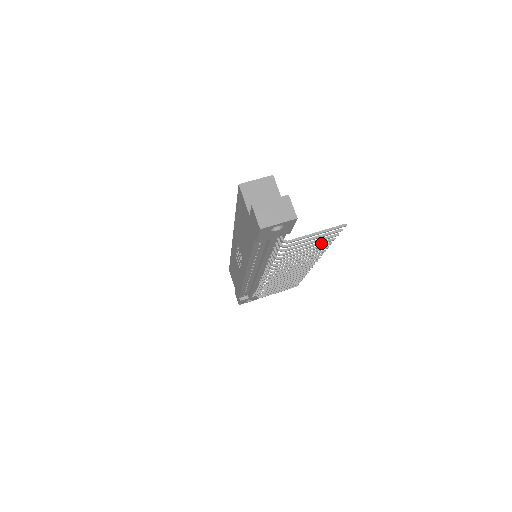
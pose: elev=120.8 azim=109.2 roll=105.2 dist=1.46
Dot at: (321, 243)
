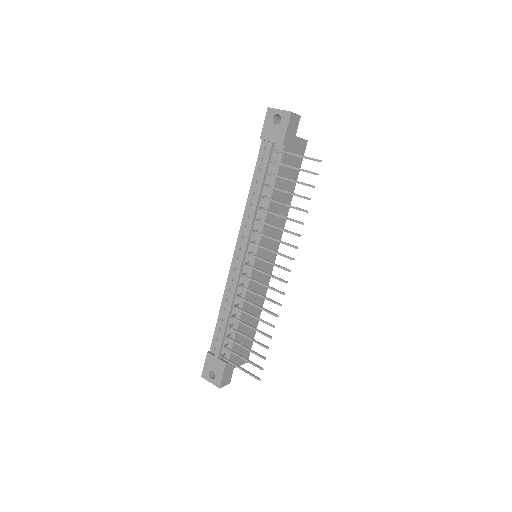
Dot at: (298, 195)
